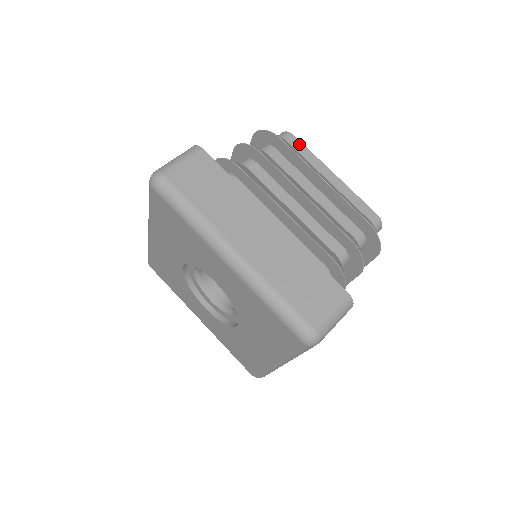
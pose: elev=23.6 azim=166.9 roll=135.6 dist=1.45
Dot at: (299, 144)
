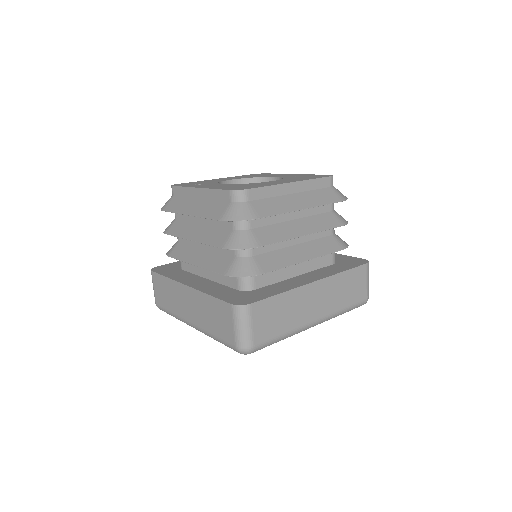
Dot at: (257, 191)
